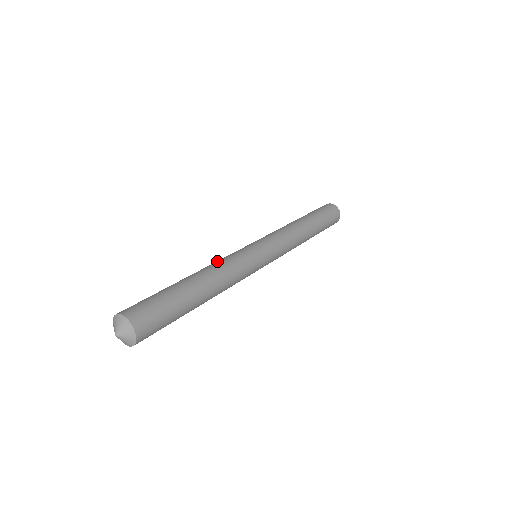
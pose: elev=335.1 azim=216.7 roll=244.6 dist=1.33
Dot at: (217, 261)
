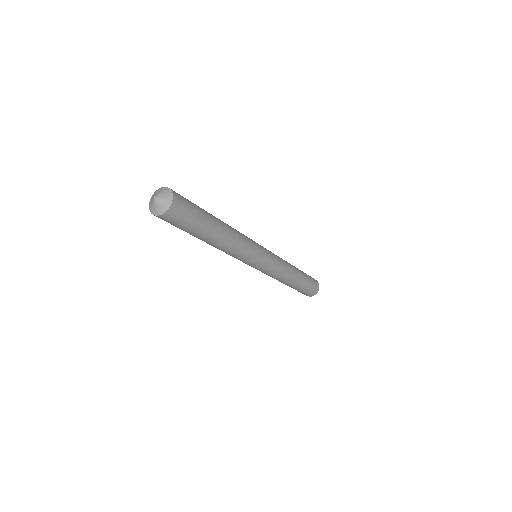
Dot at: occluded
